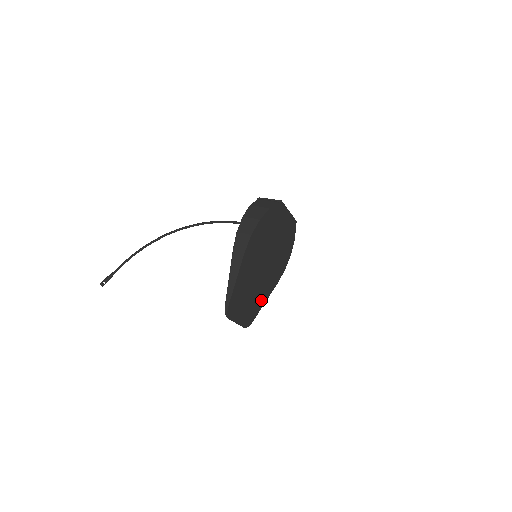
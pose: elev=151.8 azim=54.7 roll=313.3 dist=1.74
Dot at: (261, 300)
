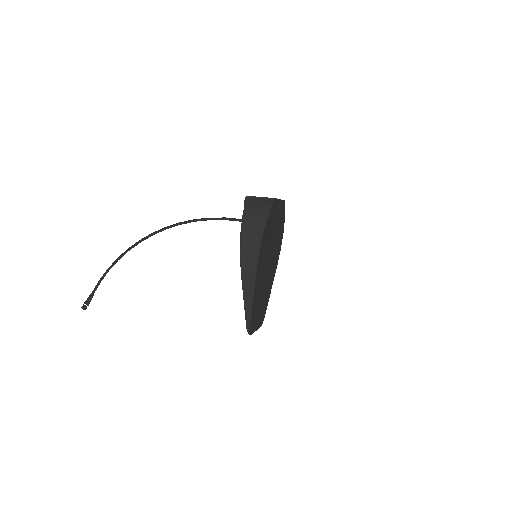
Dot at: (268, 293)
